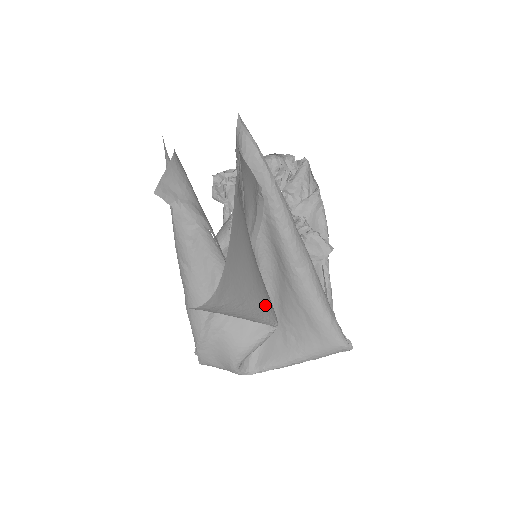
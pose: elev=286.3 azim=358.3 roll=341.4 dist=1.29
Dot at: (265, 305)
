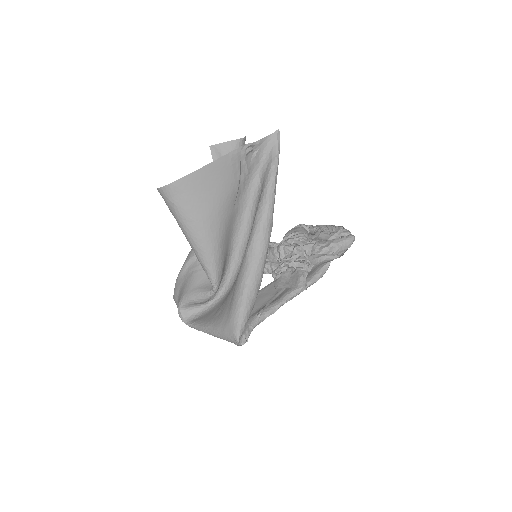
Dot at: (209, 250)
